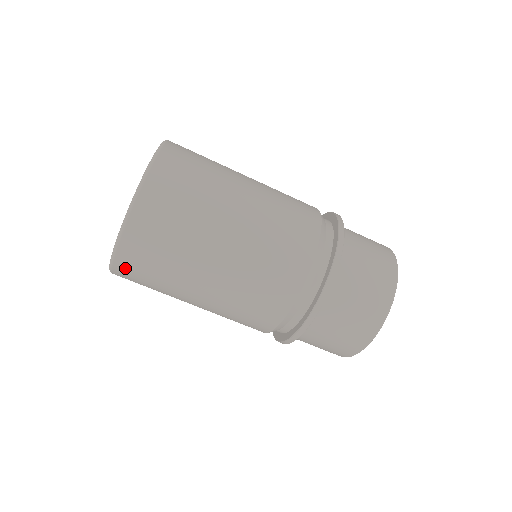
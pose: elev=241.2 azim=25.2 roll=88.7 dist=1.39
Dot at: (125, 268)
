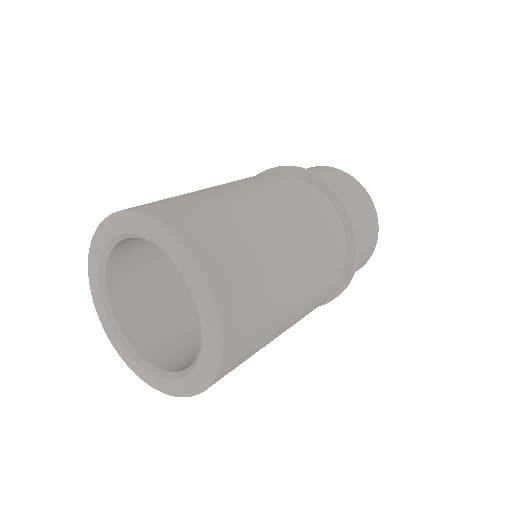
Dot at: occluded
